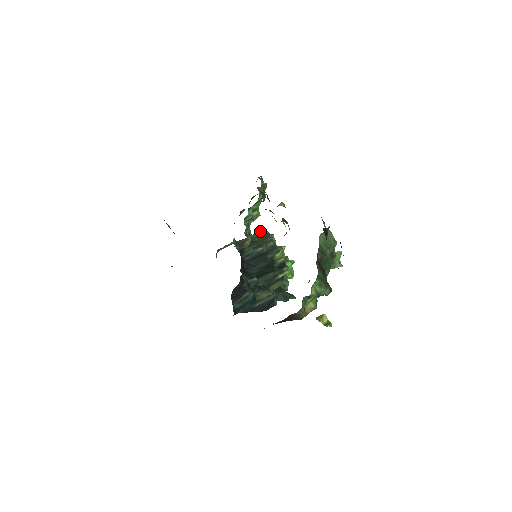
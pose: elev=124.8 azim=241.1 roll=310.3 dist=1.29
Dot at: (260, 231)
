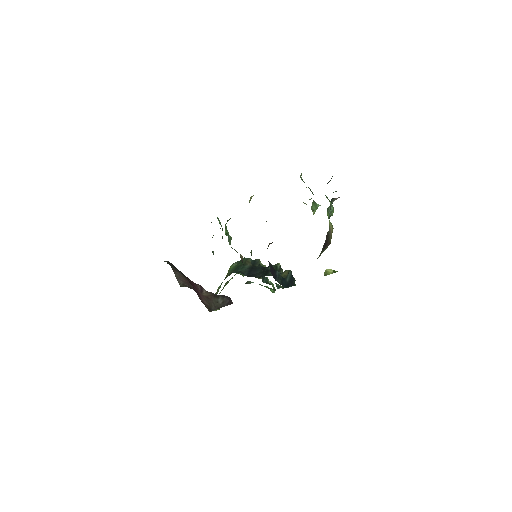
Dot at: (232, 265)
